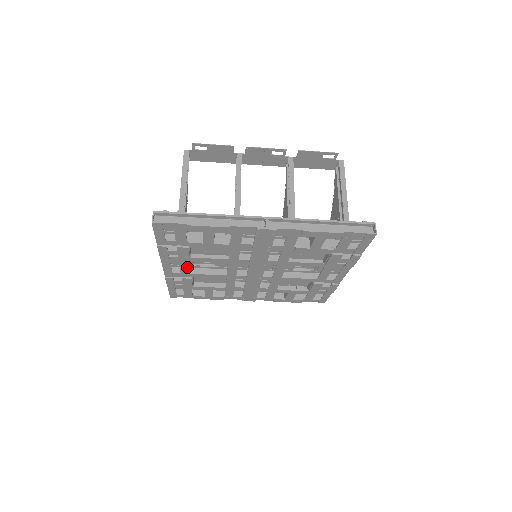
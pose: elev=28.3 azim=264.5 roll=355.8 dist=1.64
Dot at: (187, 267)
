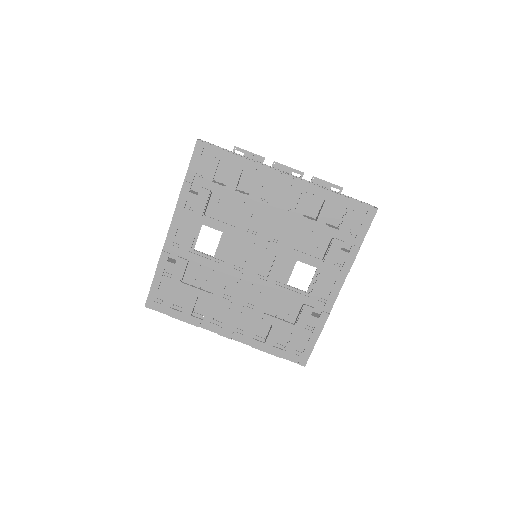
Dot at: (192, 235)
